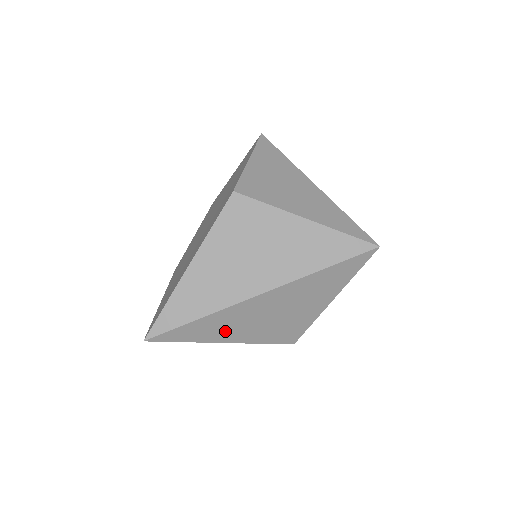
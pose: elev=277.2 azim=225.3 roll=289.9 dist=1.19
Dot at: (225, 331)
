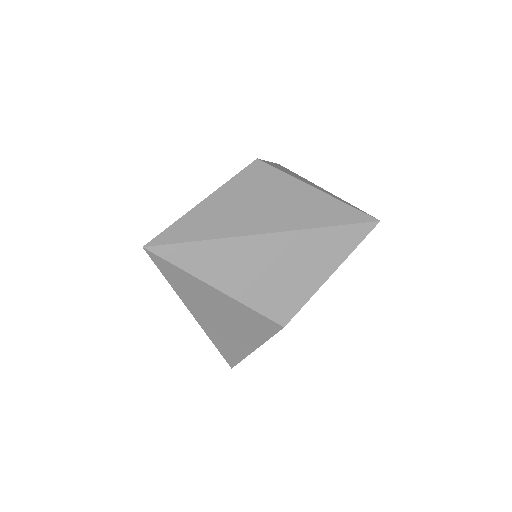
Dot at: (223, 271)
